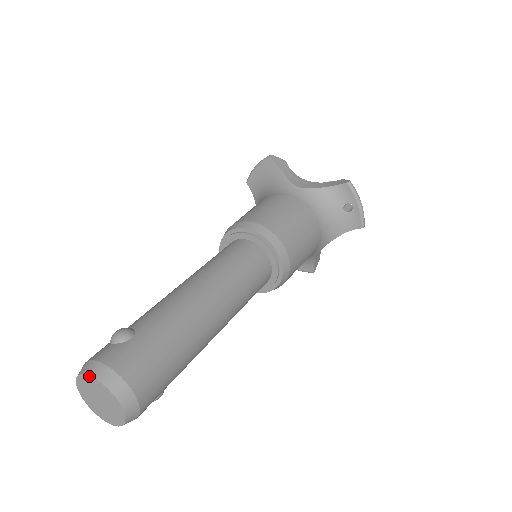
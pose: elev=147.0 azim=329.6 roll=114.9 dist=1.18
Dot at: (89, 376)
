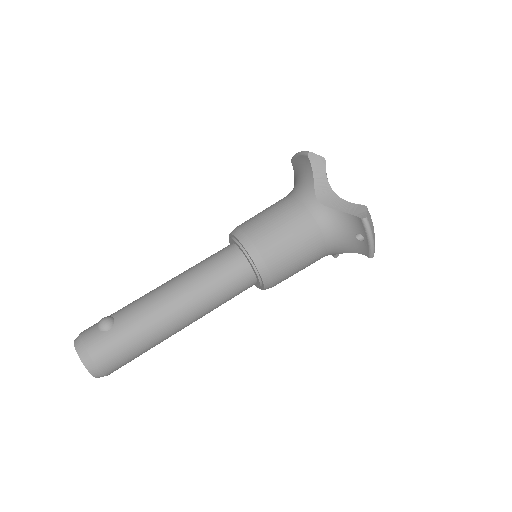
Dot at: (76, 349)
